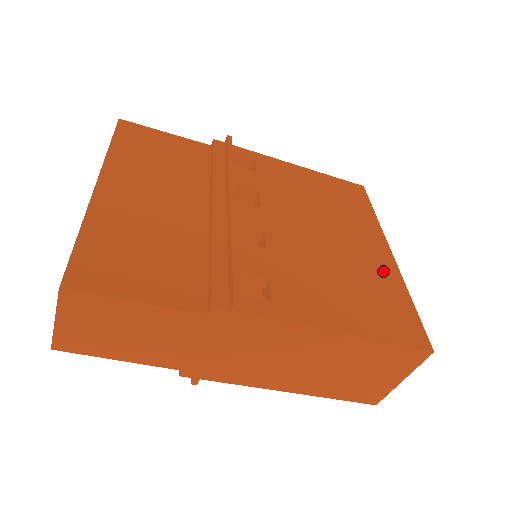
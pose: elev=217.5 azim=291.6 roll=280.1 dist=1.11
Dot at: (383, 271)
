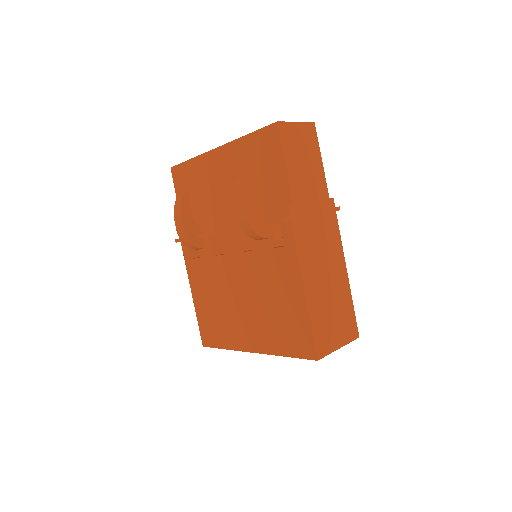
Dot at: occluded
